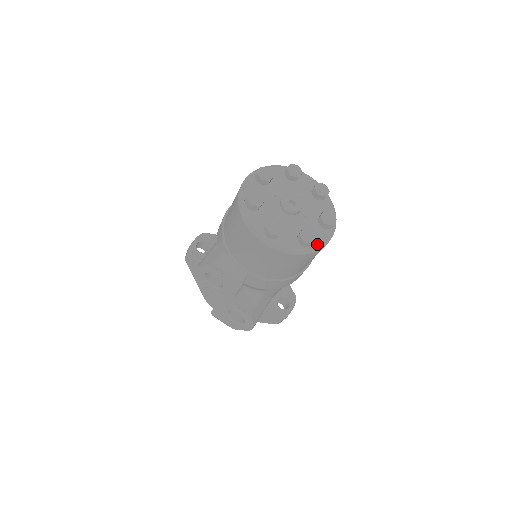
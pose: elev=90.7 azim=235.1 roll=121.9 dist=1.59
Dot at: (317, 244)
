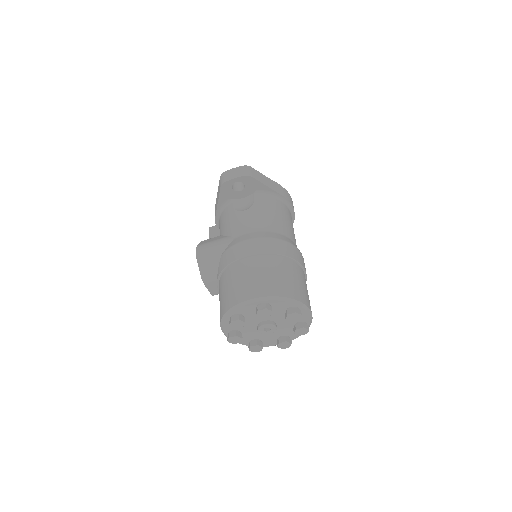
Dot at: (263, 346)
